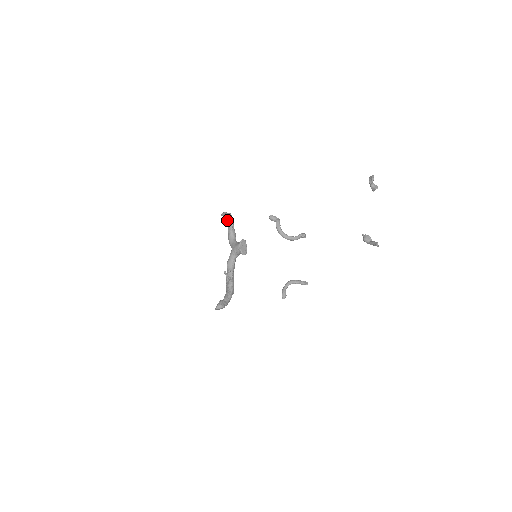
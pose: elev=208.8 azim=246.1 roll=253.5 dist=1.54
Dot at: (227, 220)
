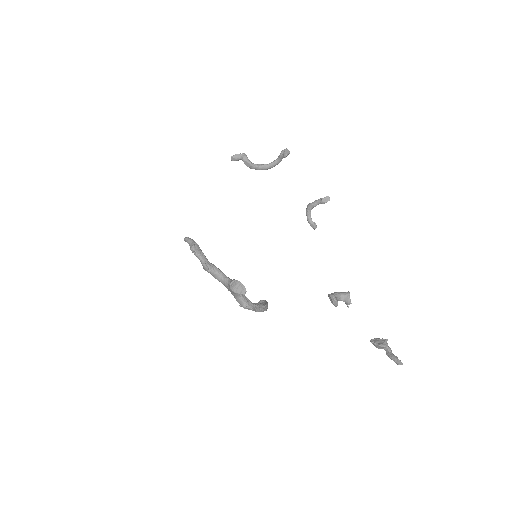
Dot at: (196, 255)
